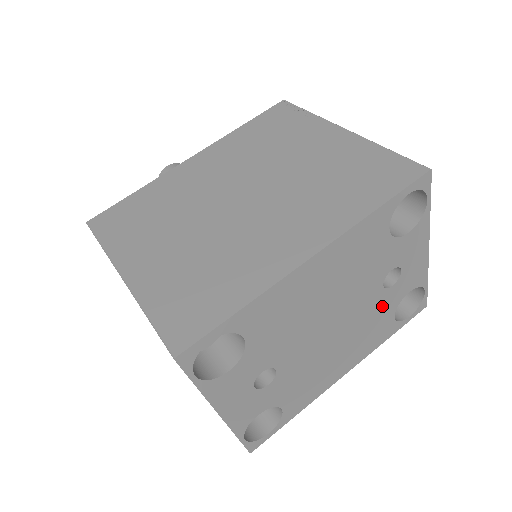
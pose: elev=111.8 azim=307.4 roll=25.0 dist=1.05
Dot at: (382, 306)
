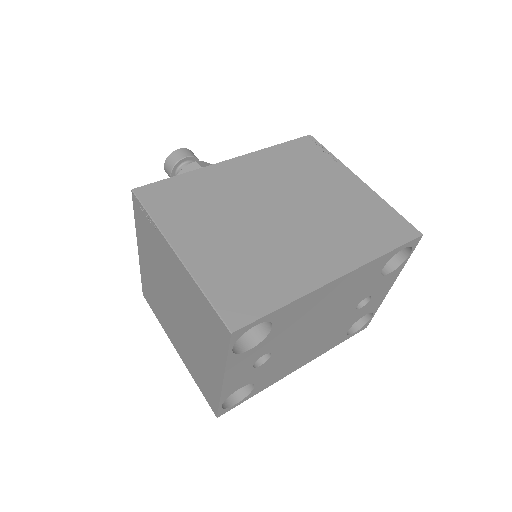
Dot at: (347, 321)
